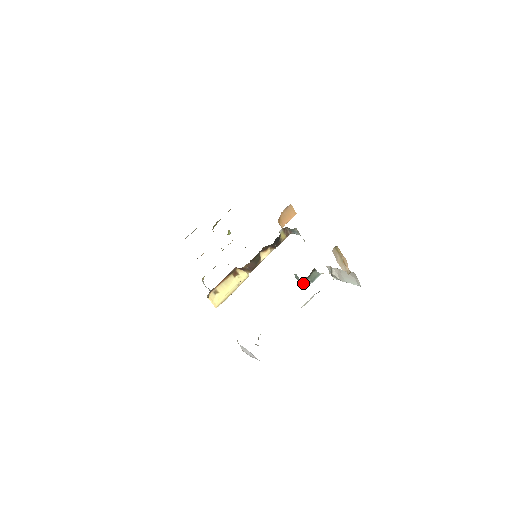
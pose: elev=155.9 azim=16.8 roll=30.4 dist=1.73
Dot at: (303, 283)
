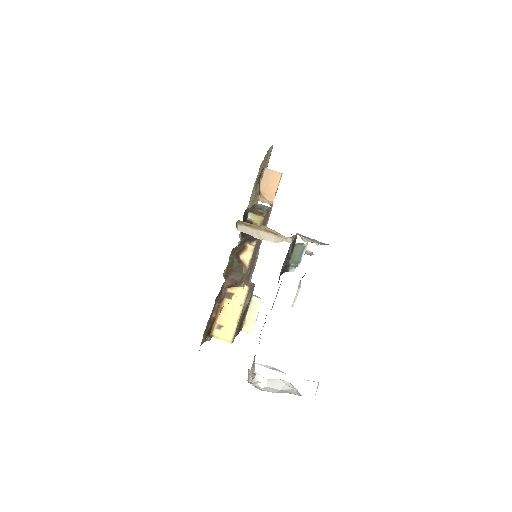
Dot at: (291, 269)
